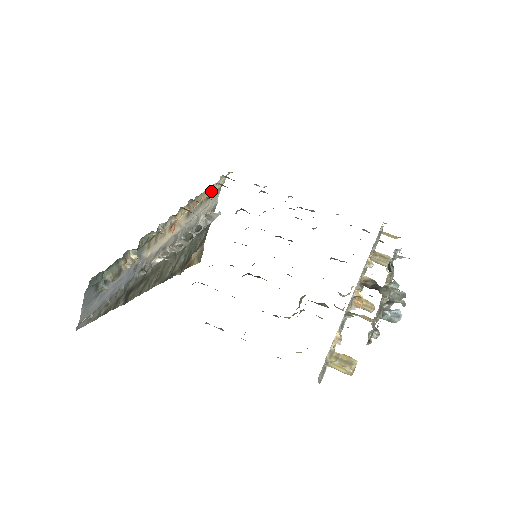
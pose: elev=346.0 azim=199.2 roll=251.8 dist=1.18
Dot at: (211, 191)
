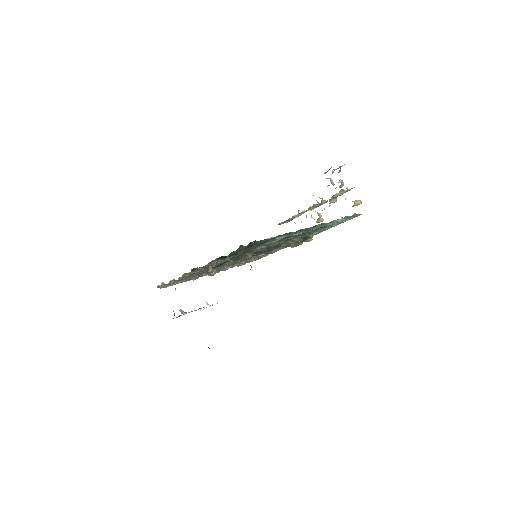
Dot at: occluded
